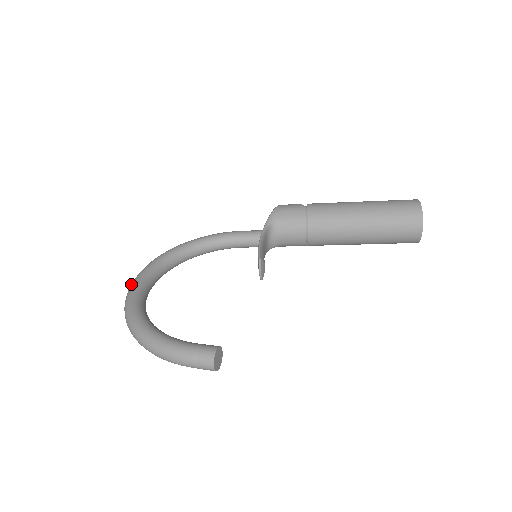
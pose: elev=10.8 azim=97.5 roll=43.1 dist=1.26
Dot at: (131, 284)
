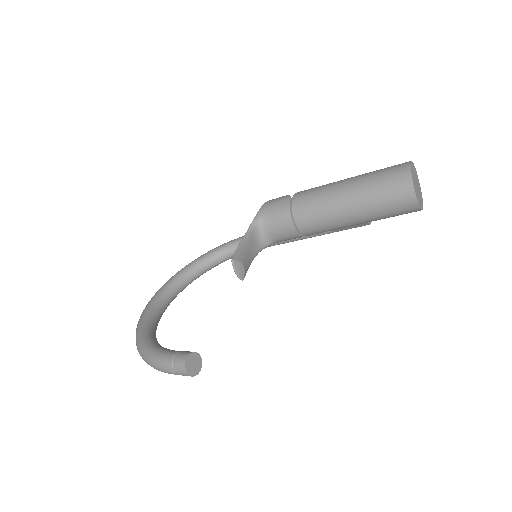
Dot at: (149, 301)
